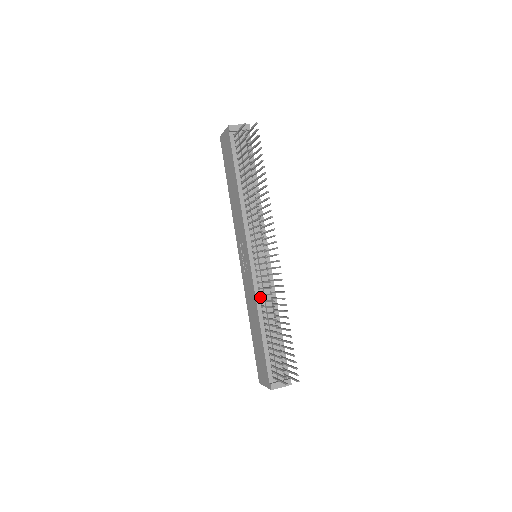
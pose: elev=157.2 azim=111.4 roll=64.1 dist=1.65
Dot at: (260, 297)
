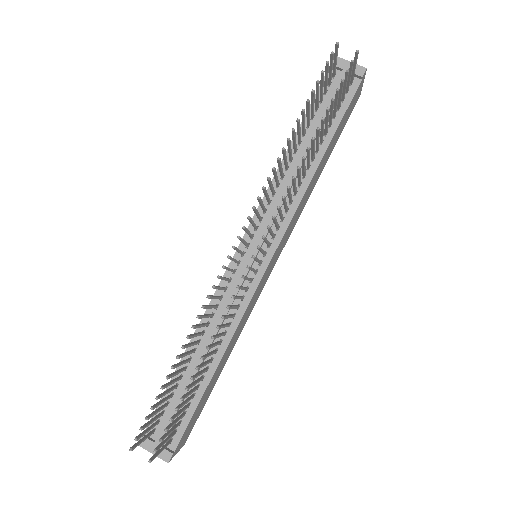
Dot at: (214, 310)
